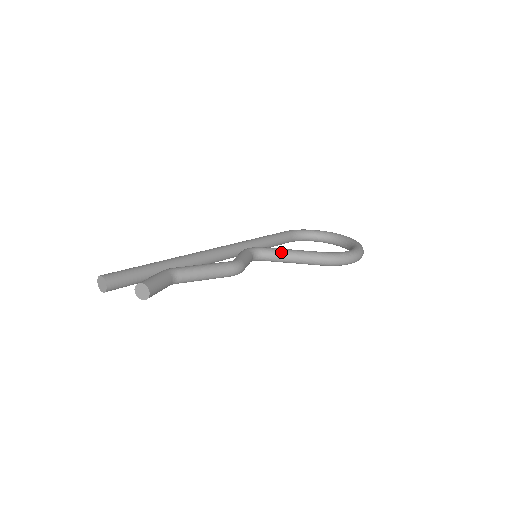
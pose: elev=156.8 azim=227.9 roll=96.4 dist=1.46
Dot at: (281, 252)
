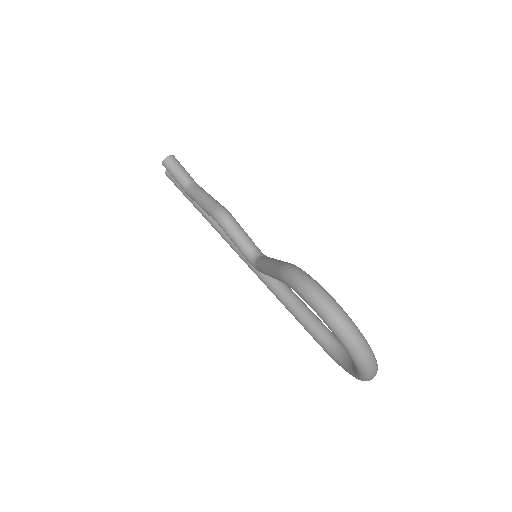
Dot at: occluded
